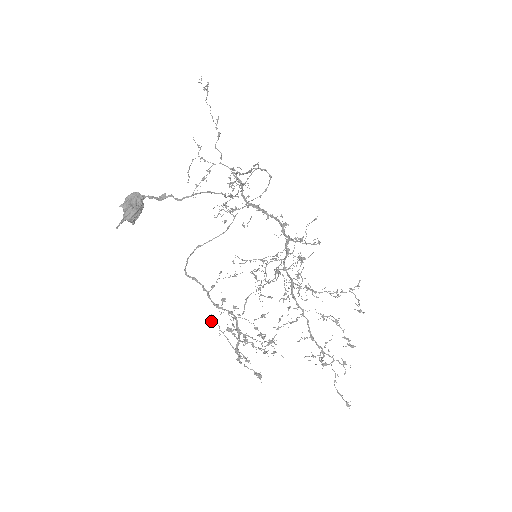
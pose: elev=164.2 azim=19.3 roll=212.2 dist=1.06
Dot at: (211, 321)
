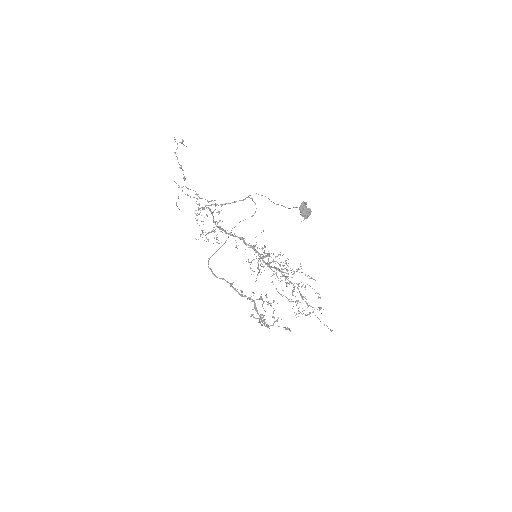
Dot at: occluded
